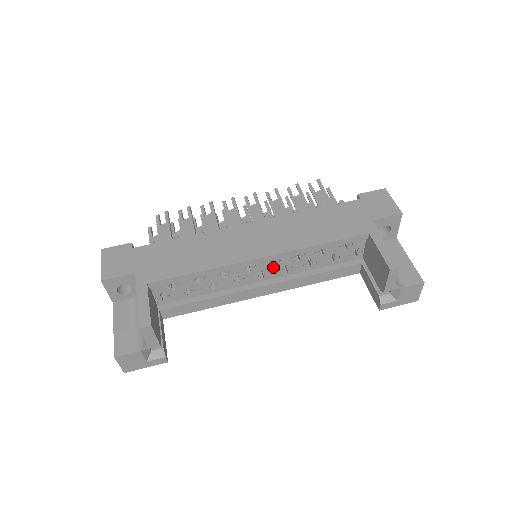
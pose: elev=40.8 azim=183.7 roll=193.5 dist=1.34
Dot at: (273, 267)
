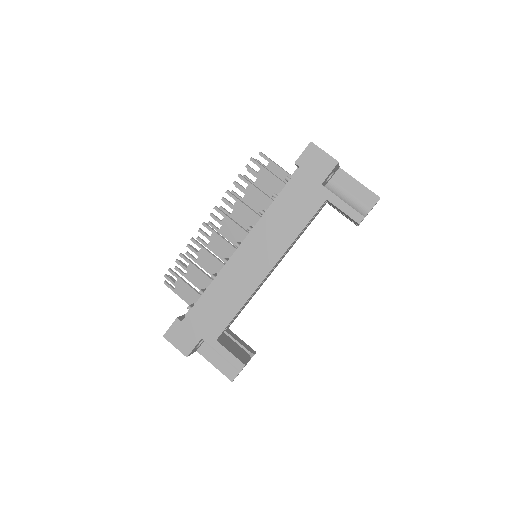
Dot at: occluded
